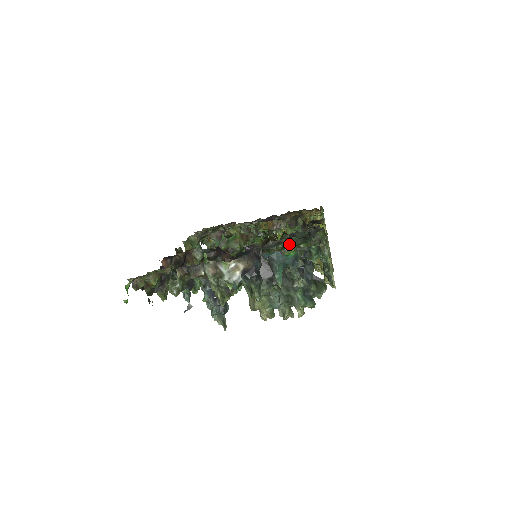
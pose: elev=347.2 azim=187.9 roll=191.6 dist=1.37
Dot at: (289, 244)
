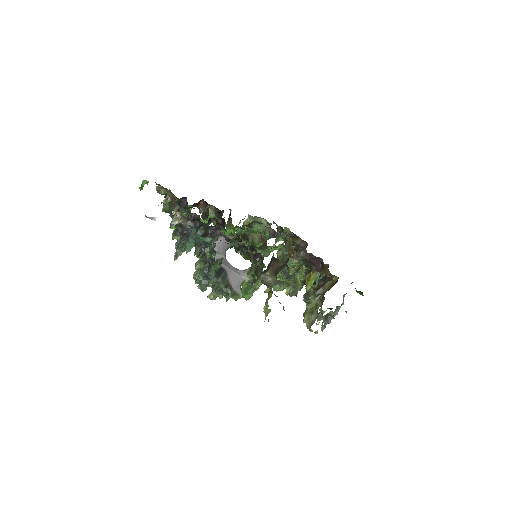
Dot at: occluded
